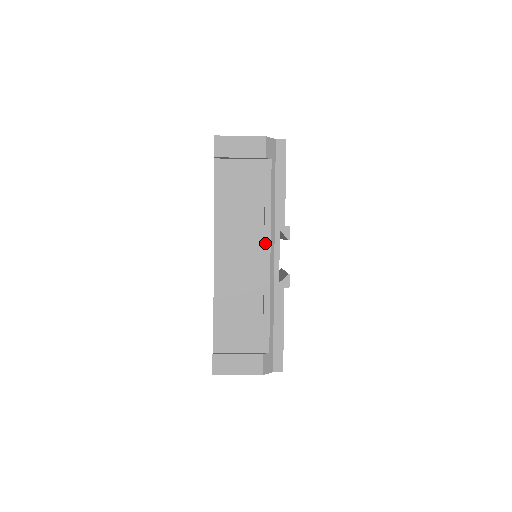
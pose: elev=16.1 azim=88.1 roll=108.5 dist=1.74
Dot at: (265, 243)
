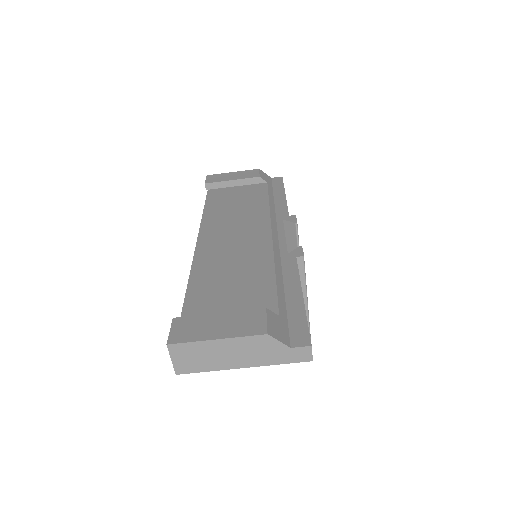
Dot at: (264, 224)
